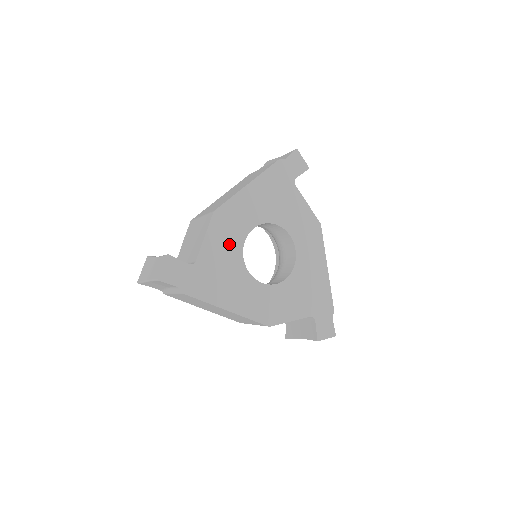
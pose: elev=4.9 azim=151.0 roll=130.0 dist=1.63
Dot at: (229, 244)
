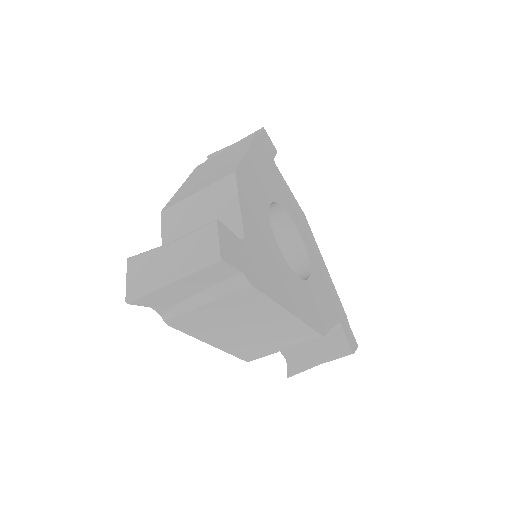
Dot at: (260, 220)
